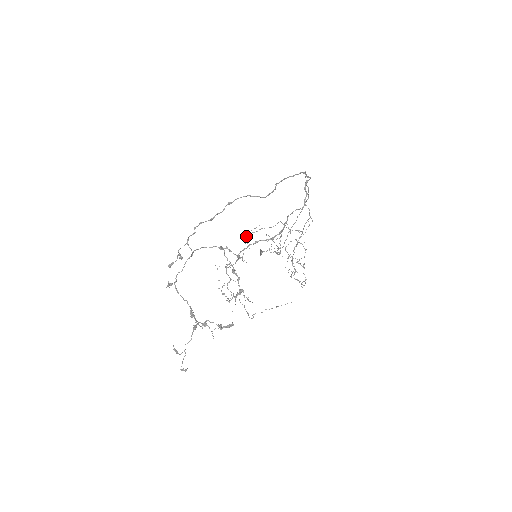
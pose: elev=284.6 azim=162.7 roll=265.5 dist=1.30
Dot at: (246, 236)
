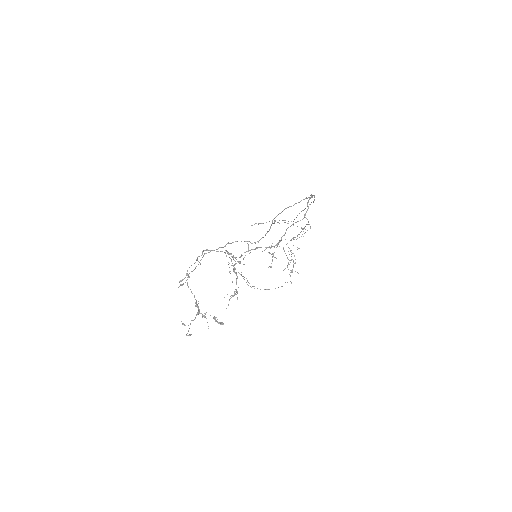
Dot at: occluded
